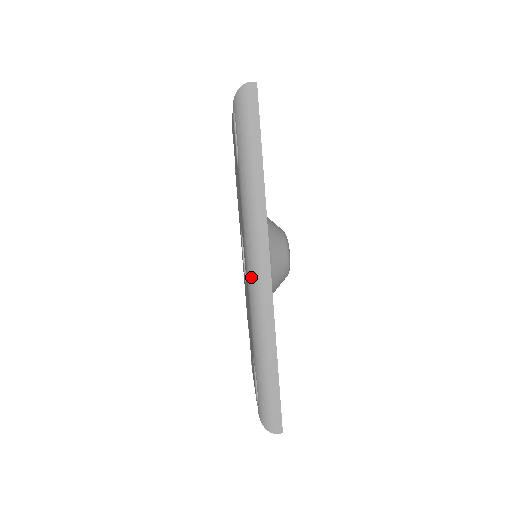
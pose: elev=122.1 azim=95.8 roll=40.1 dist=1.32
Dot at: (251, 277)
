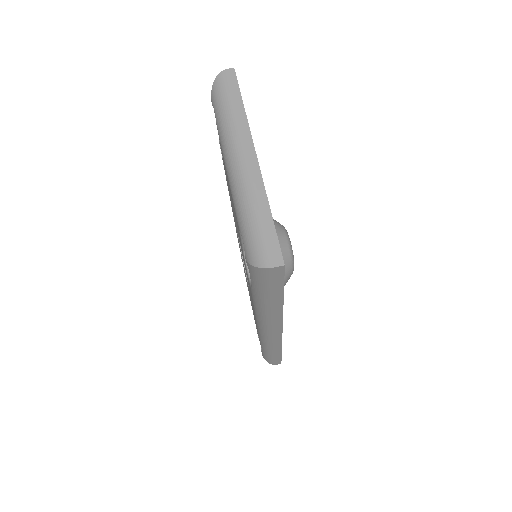
Dot at: (262, 333)
